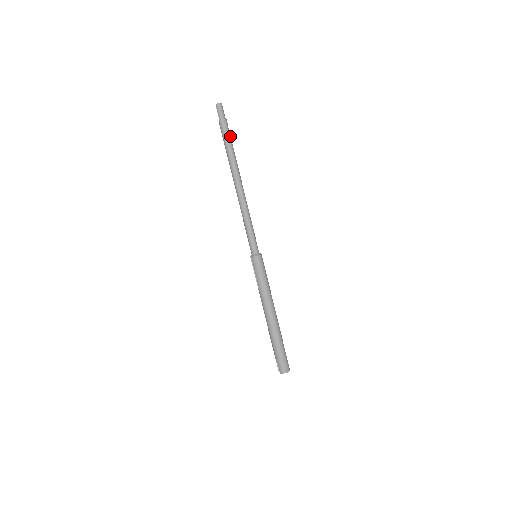
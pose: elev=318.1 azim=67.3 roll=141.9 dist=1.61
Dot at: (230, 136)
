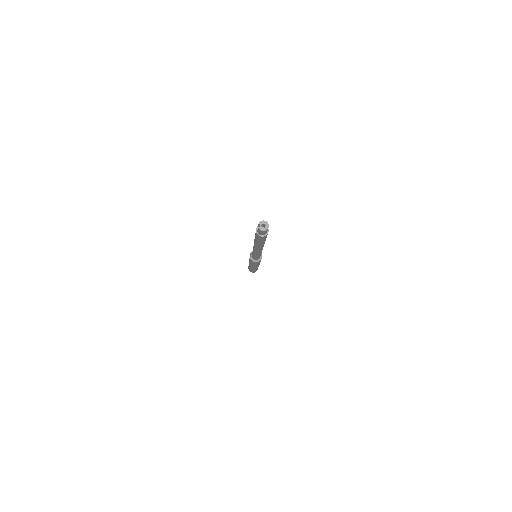
Dot at: (265, 239)
